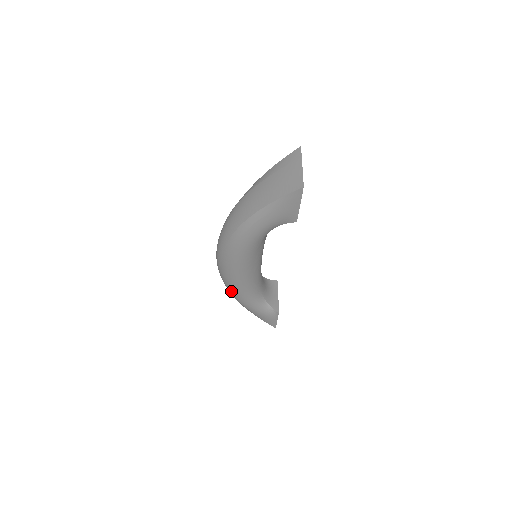
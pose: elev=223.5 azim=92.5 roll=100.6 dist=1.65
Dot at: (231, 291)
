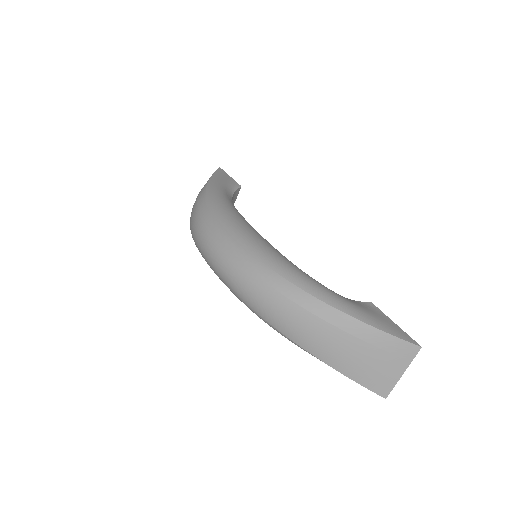
Dot at: occluded
